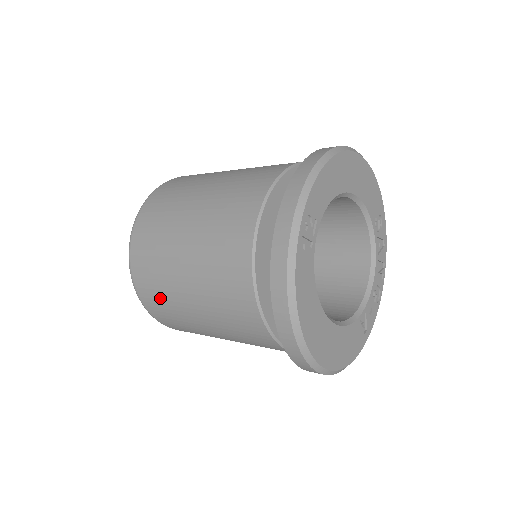
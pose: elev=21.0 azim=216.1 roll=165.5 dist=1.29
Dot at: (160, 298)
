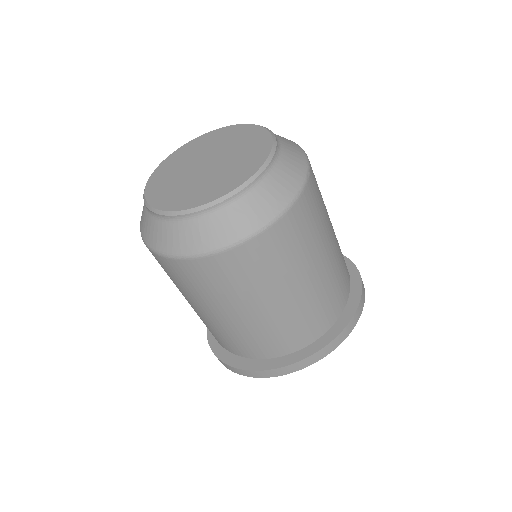
Dot at: (194, 285)
